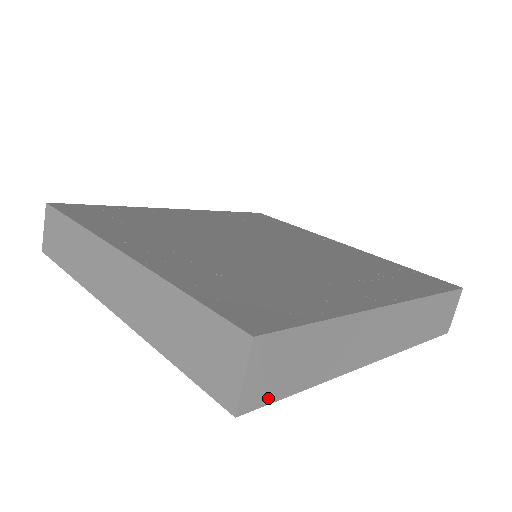
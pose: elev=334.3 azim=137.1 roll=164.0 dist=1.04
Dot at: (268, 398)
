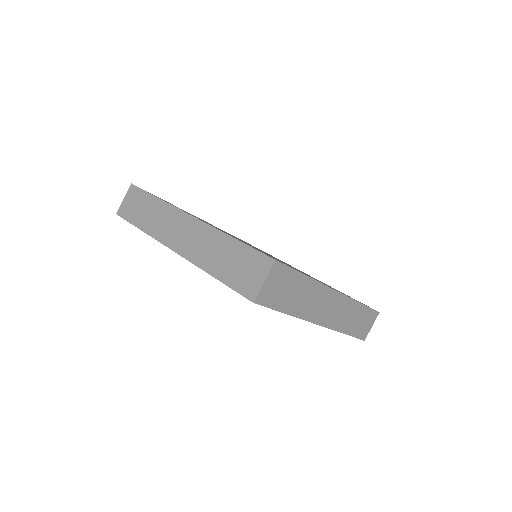
Dot at: (269, 303)
